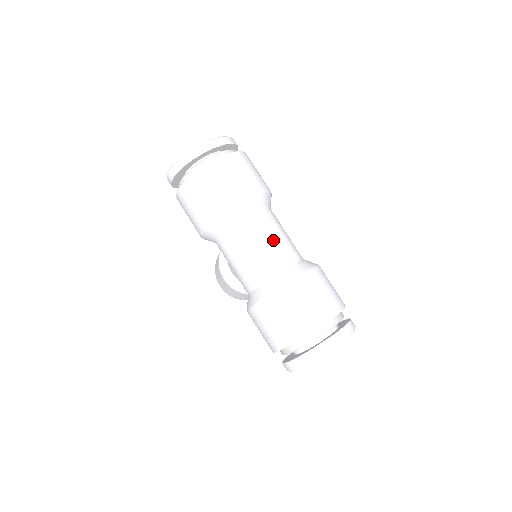
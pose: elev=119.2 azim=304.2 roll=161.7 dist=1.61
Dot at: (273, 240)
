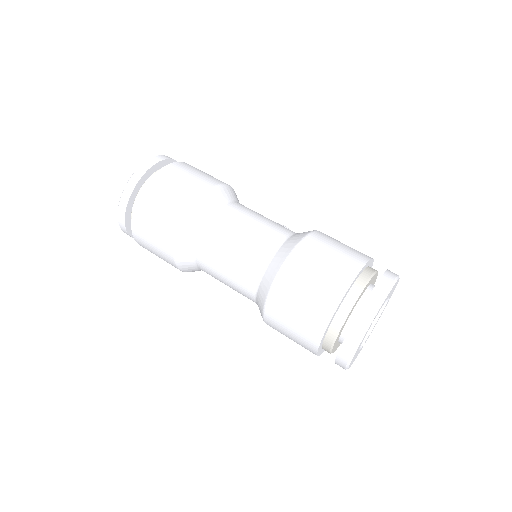
Dot at: (241, 238)
